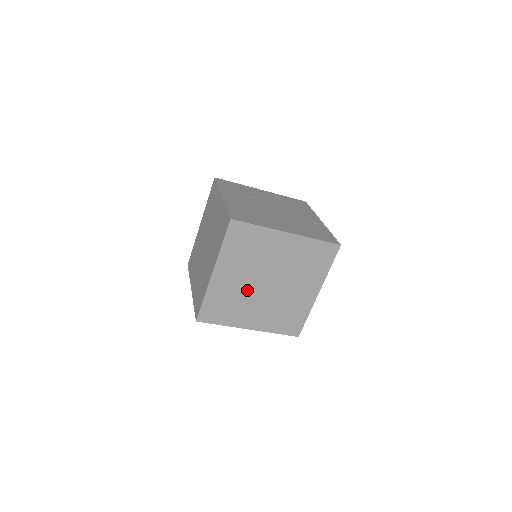
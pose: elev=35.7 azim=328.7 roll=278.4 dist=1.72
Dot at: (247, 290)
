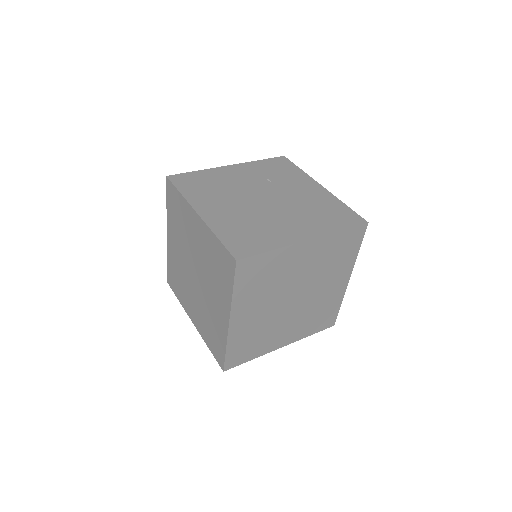
Dot at: (185, 271)
